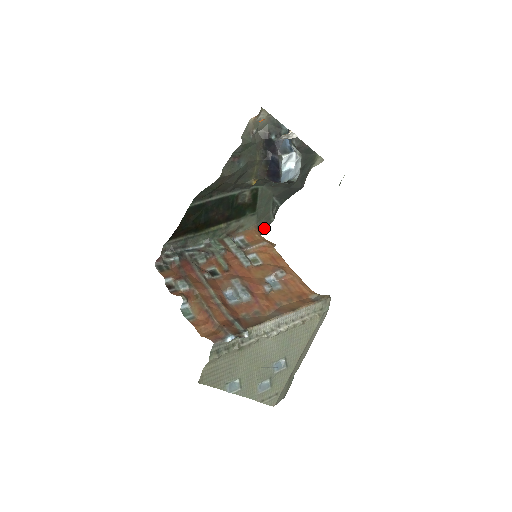
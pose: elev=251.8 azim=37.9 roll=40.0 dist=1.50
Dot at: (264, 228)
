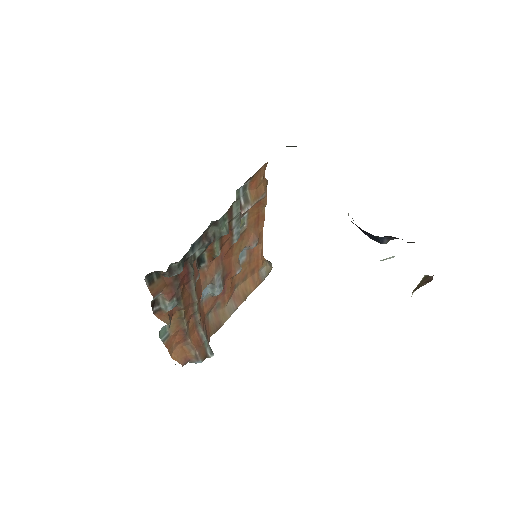
Dot at: occluded
